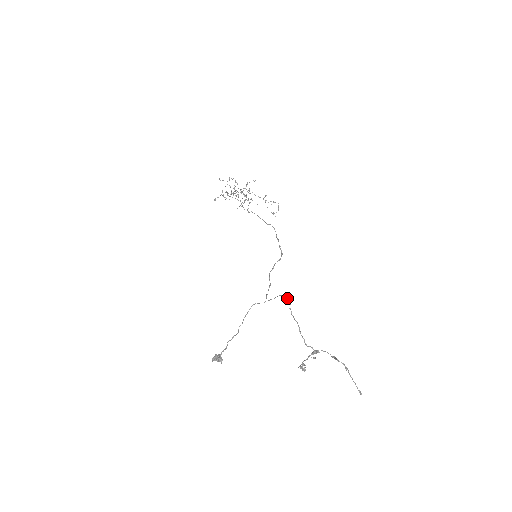
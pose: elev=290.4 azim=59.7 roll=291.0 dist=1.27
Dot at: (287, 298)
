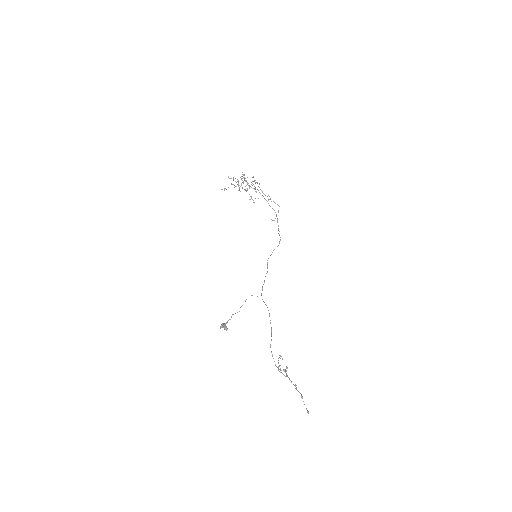
Dot at: (271, 331)
